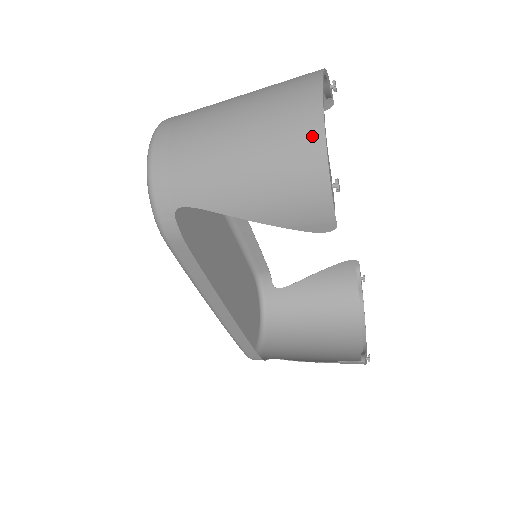
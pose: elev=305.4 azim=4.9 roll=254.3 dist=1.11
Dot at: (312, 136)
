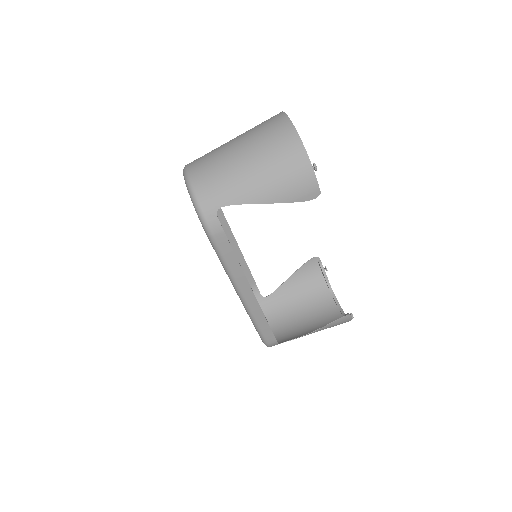
Dot at: (294, 142)
